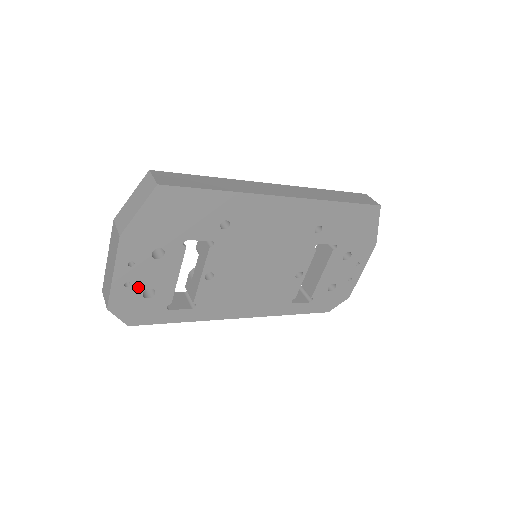
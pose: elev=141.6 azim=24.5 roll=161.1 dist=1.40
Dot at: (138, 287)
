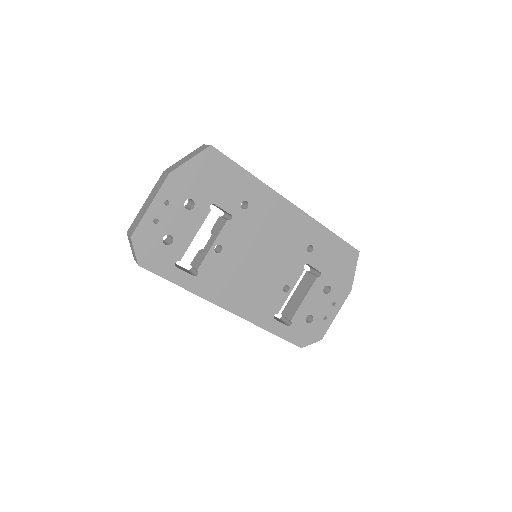
Dot at: (162, 228)
